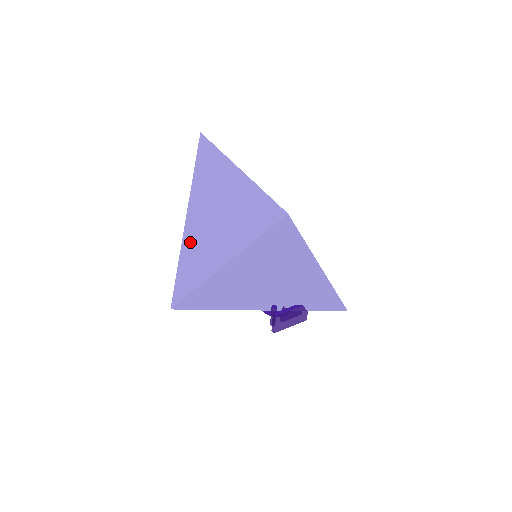
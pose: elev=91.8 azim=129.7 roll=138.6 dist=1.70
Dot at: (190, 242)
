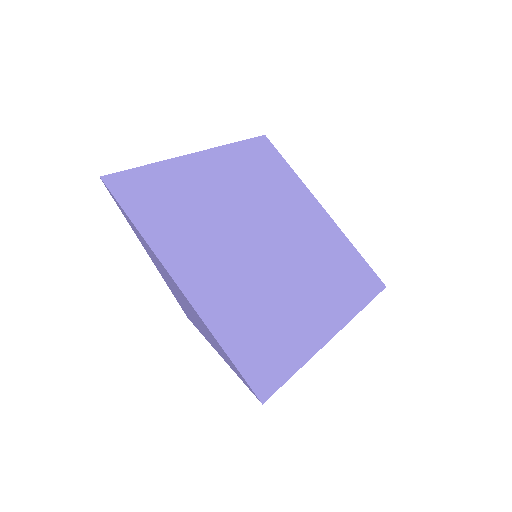
Dot at: (171, 289)
